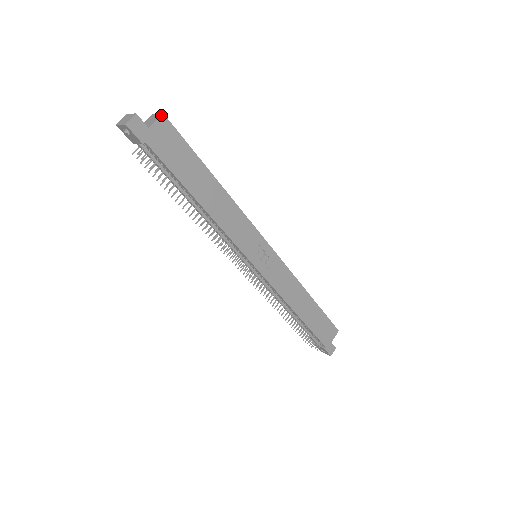
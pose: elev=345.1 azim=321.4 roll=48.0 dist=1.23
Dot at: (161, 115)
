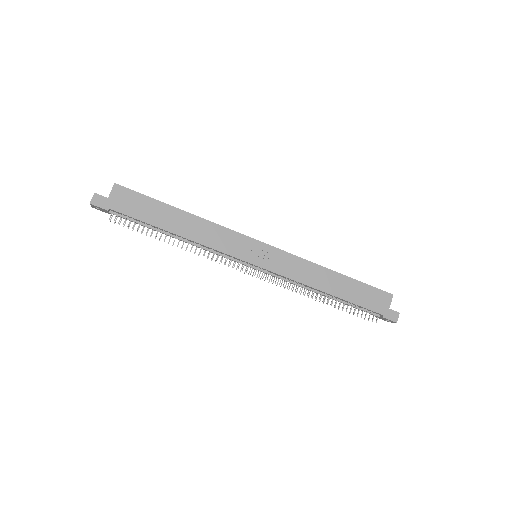
Dot at: (114, 185)
